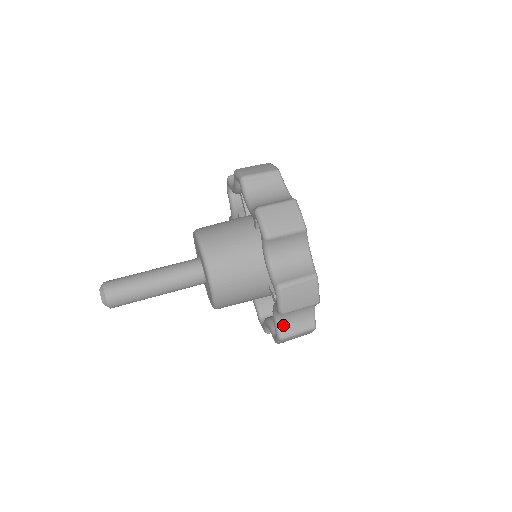
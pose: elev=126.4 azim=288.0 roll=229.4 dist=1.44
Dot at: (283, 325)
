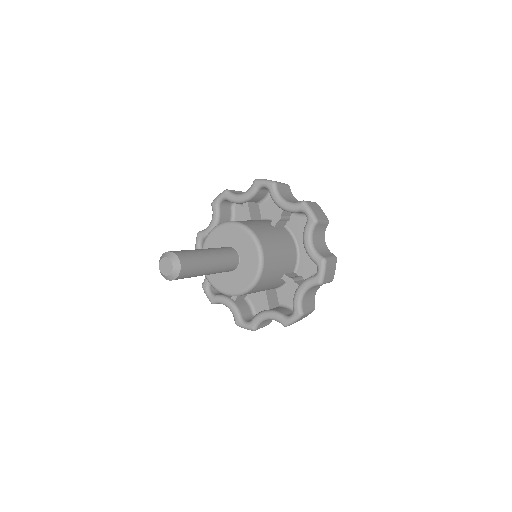
Dot at: occluded
